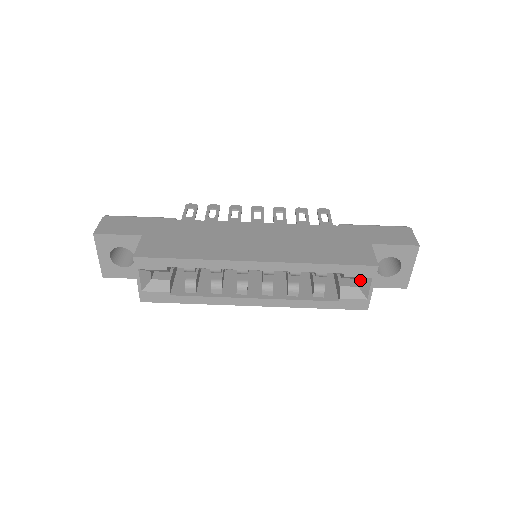
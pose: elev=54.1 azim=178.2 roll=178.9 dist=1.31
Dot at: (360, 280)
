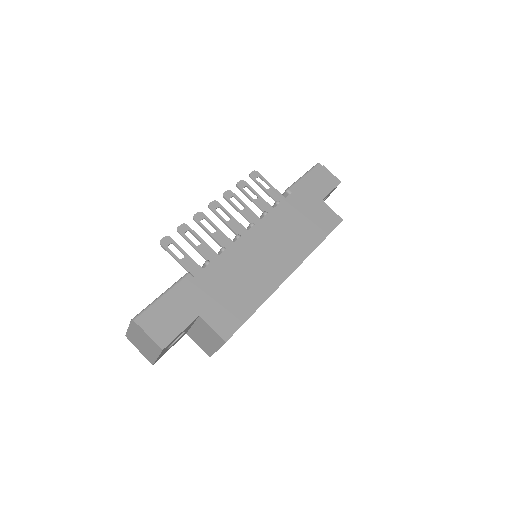
Dot at: occluded
